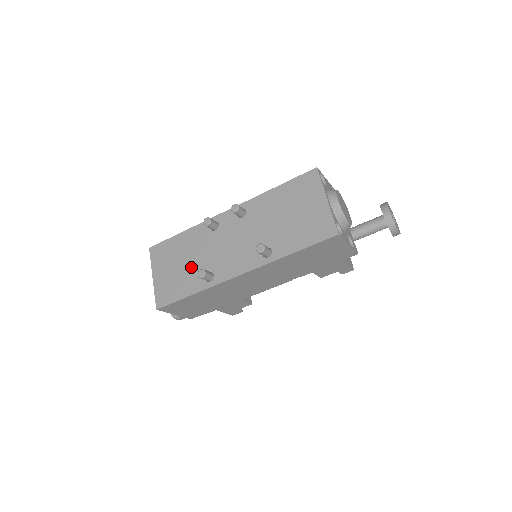
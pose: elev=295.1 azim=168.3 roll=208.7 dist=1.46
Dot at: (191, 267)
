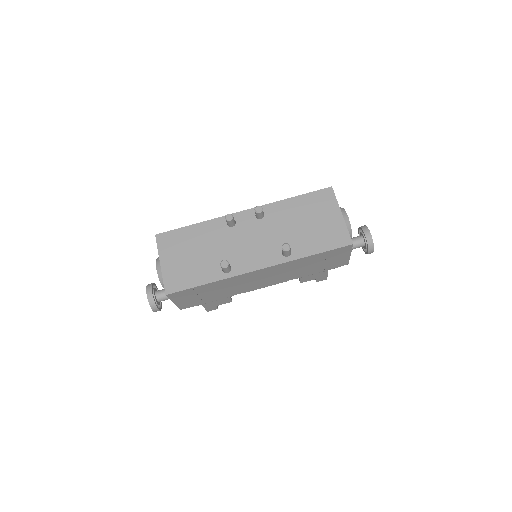
Dot at: (206, 258)
